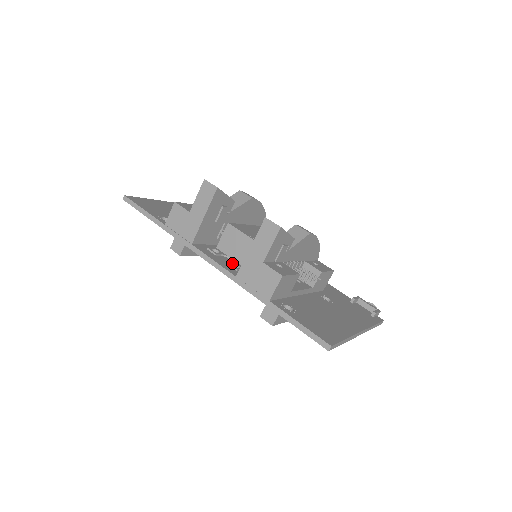
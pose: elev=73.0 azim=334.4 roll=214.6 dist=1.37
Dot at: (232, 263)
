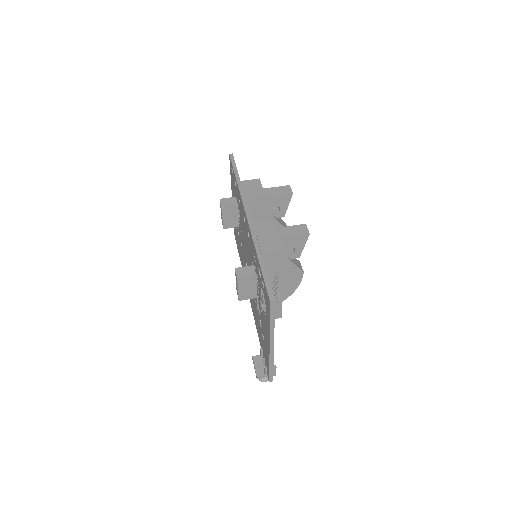
Dot at: occluded
